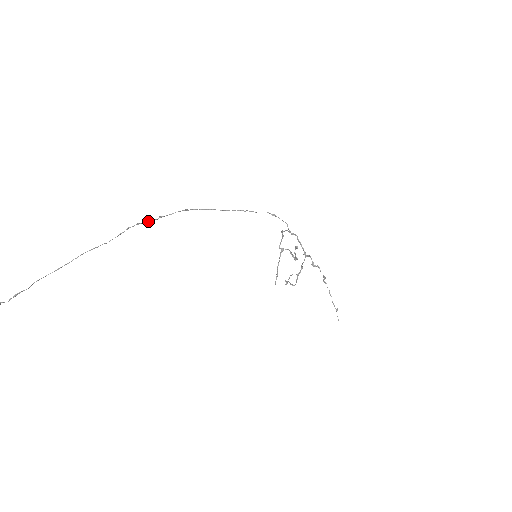
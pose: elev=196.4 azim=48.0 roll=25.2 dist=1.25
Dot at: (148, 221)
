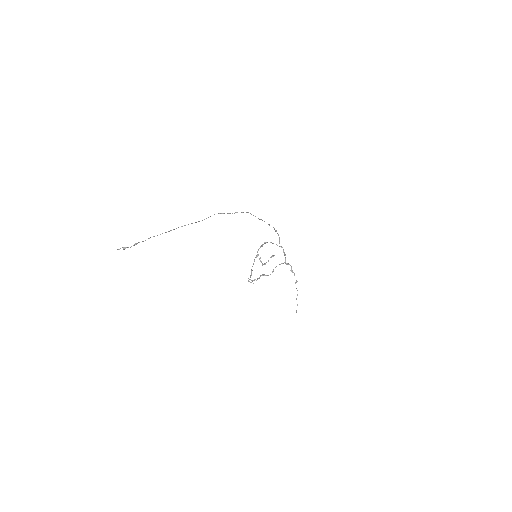
Dot at: (229, 213)
